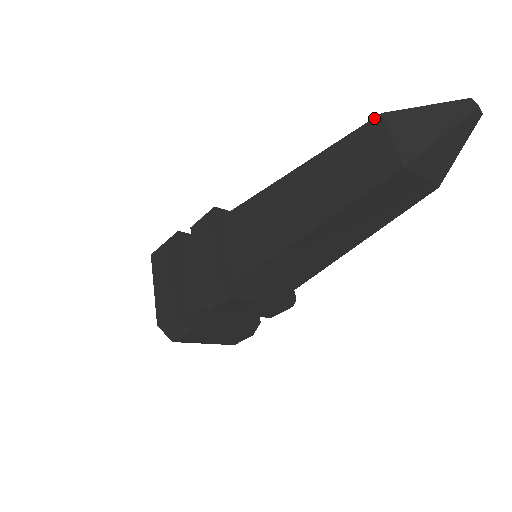
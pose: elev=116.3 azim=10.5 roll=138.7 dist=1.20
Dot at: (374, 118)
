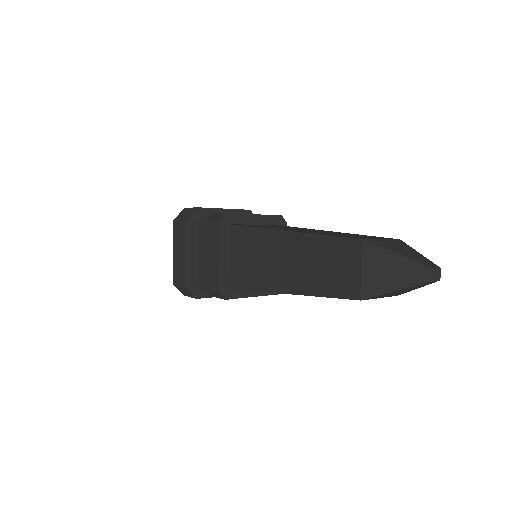
Dot at: (356, 239)
